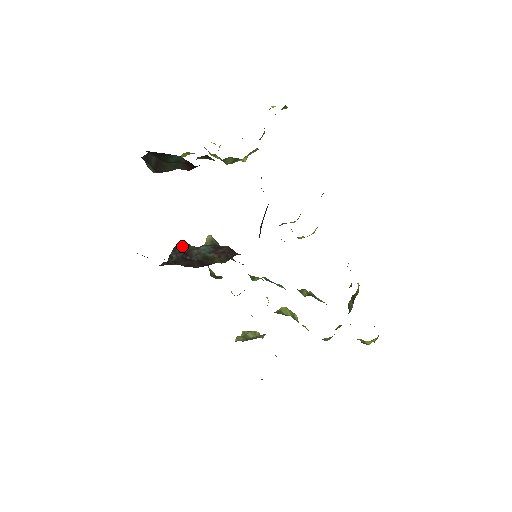
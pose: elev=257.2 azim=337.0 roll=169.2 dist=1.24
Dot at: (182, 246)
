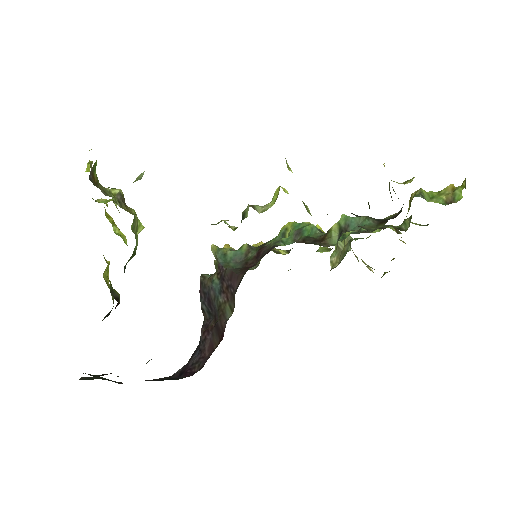
Dot at: (202, 287)
